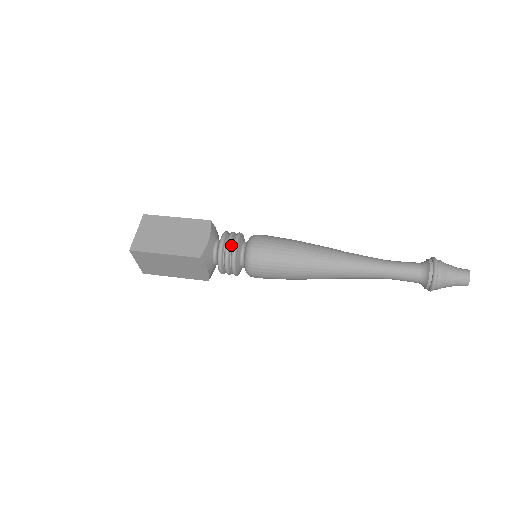
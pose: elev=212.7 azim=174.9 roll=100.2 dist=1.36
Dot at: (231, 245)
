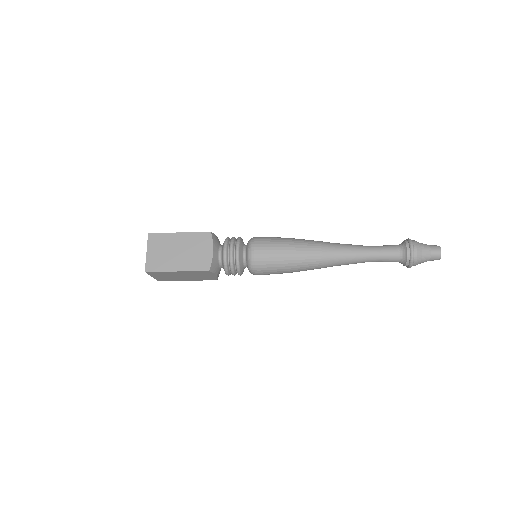
Dot at: (234, 253)
